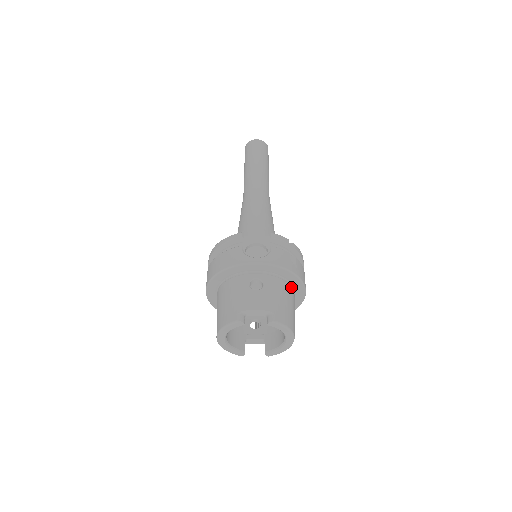
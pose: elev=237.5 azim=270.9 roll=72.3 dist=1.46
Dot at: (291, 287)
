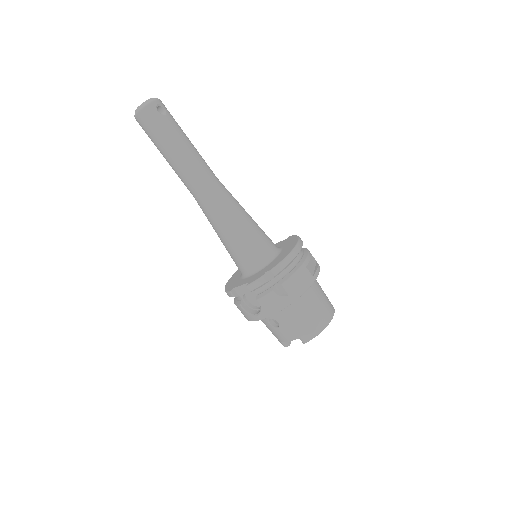
Dot at: occluded
